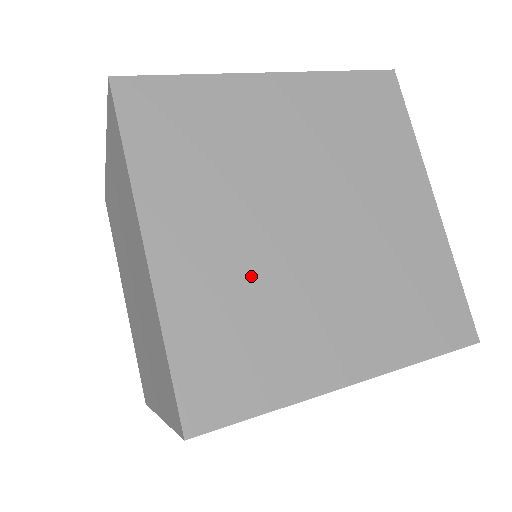
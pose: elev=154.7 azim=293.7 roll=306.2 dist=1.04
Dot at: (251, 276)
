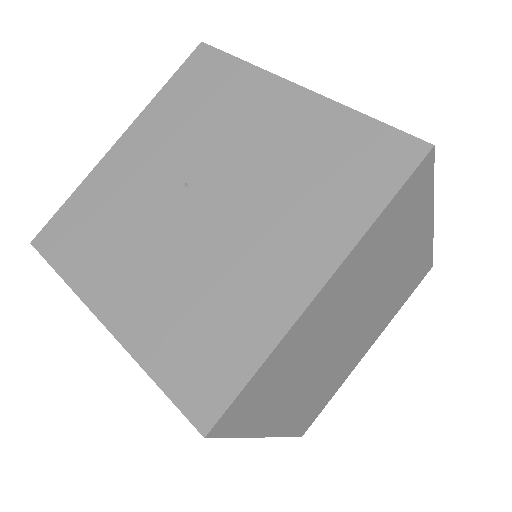
Dot at: (321, 381)
